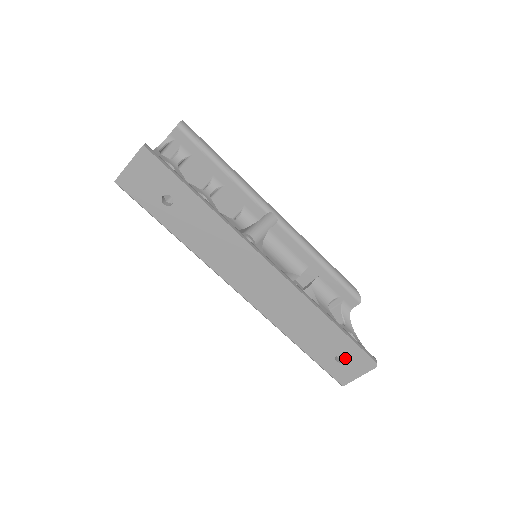
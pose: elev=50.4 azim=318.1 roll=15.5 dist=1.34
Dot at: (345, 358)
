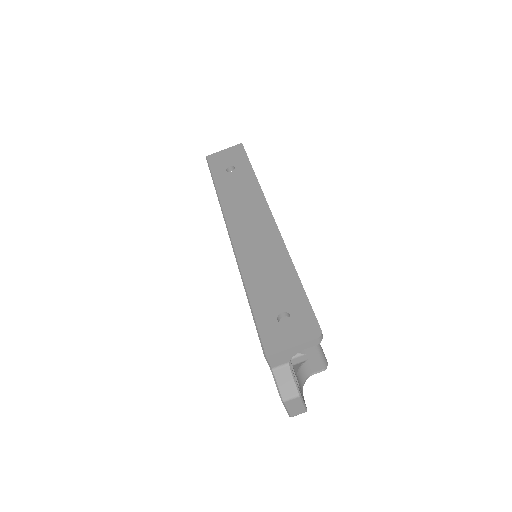
Dot at: (288, 325)
